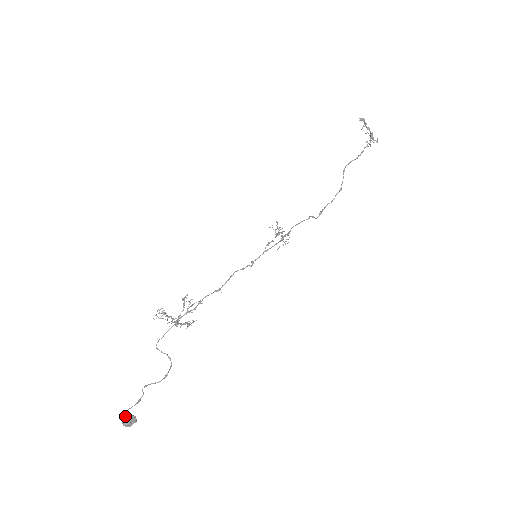
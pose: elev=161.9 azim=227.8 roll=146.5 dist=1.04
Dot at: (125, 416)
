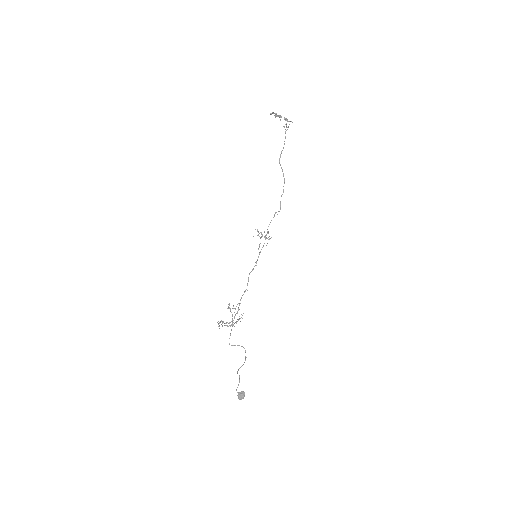
Dot at: occluded
